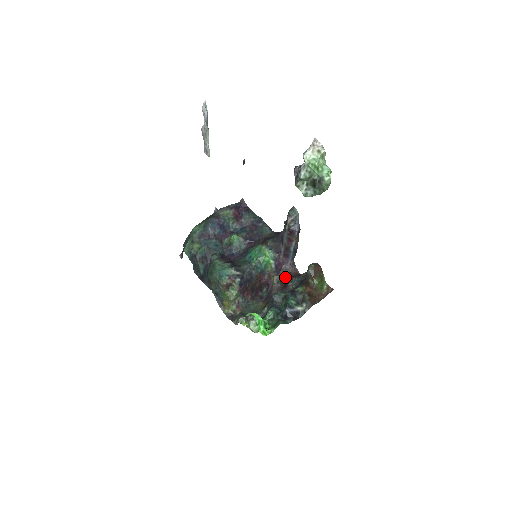
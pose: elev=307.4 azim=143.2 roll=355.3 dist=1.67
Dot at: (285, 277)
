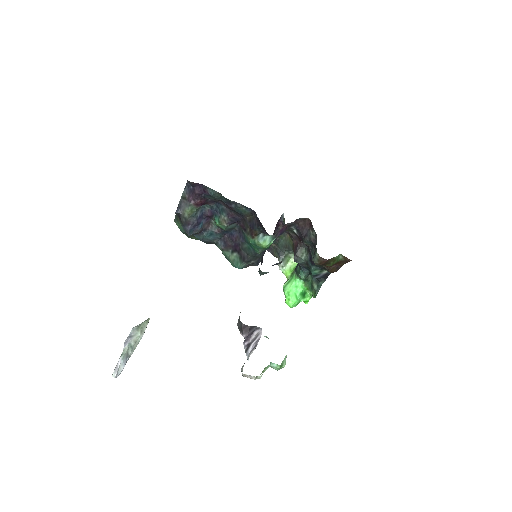
Dot at: (296, 231)
